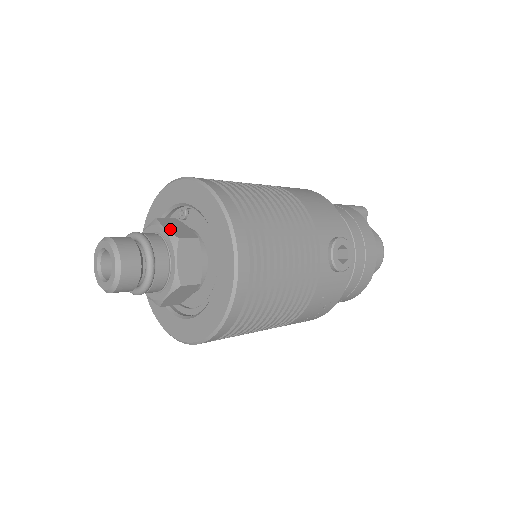
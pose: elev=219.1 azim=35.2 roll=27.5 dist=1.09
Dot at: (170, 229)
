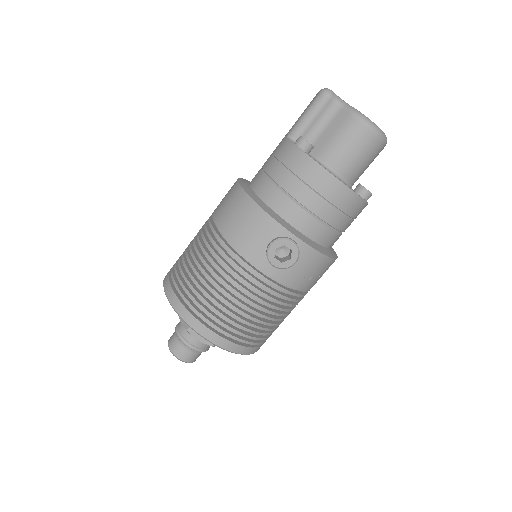
Dot at: (183, 321)
